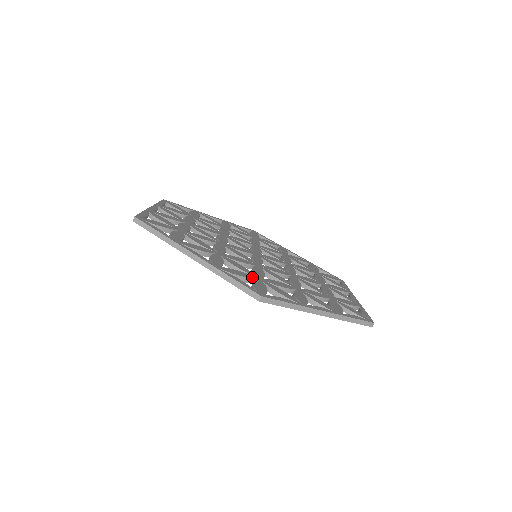
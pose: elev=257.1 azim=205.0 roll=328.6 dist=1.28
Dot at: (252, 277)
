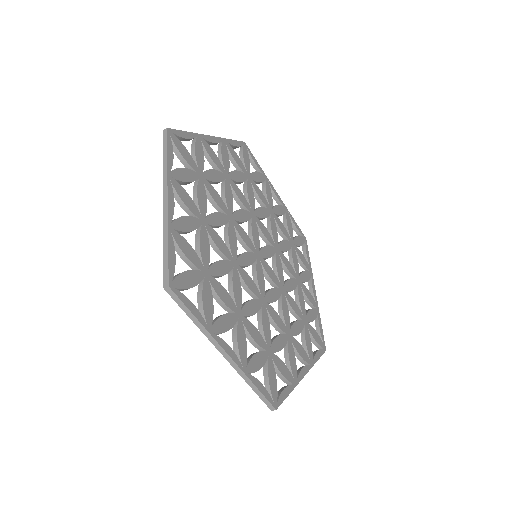
Dot at: (266, 357)
